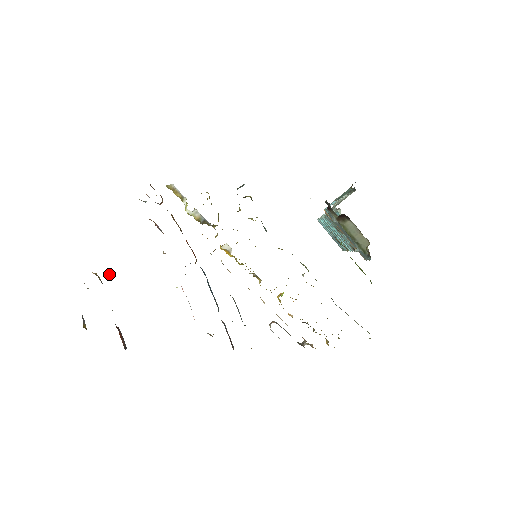
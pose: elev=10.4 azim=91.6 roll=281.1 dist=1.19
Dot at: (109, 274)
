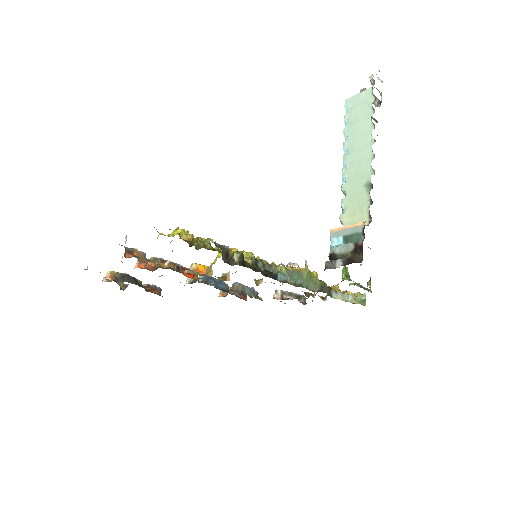
Dot at: occluded
